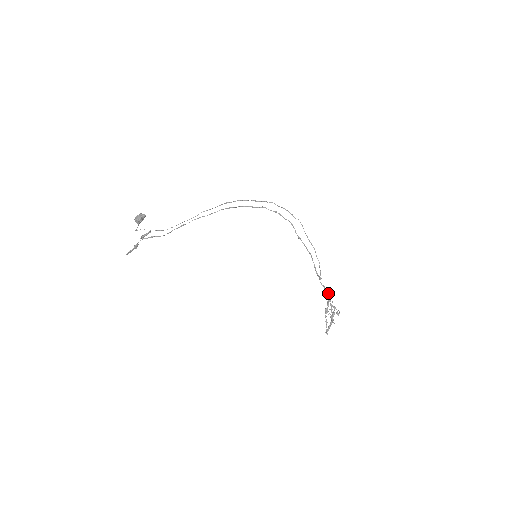
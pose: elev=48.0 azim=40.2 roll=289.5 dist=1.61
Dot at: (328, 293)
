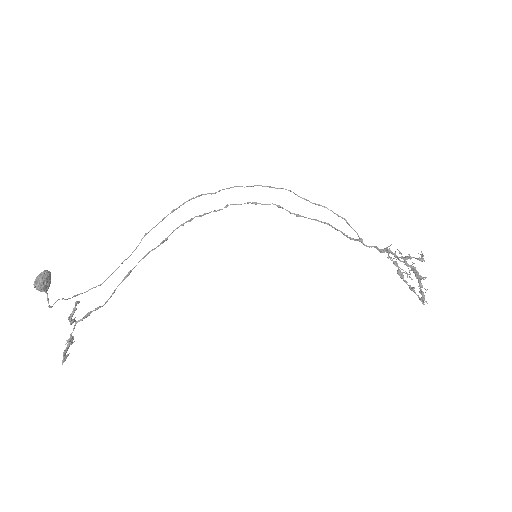
Dot at: (385, 249)
